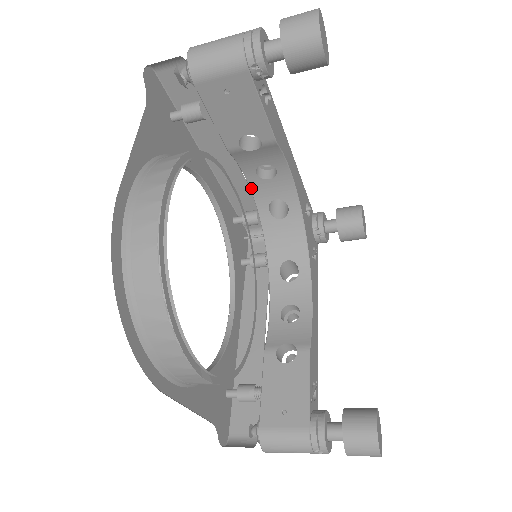
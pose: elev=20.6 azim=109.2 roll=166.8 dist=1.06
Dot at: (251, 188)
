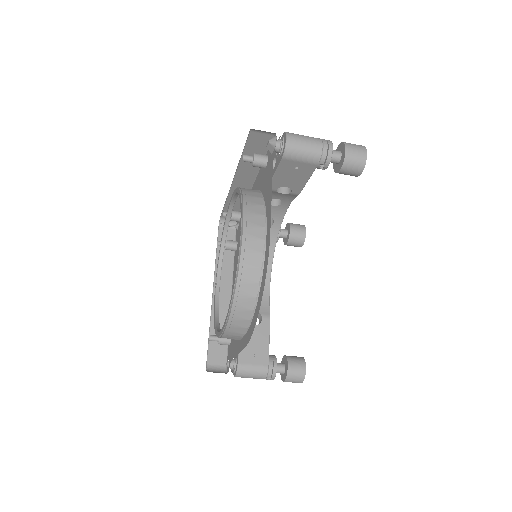
Dot at: occluded
